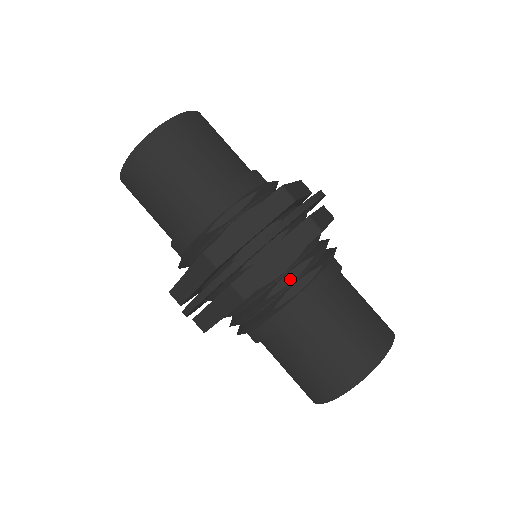
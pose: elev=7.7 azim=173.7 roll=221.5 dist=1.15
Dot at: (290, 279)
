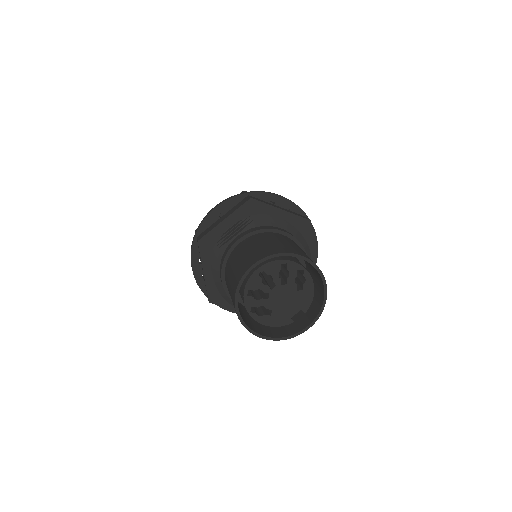
Dot at: (234, 233)
